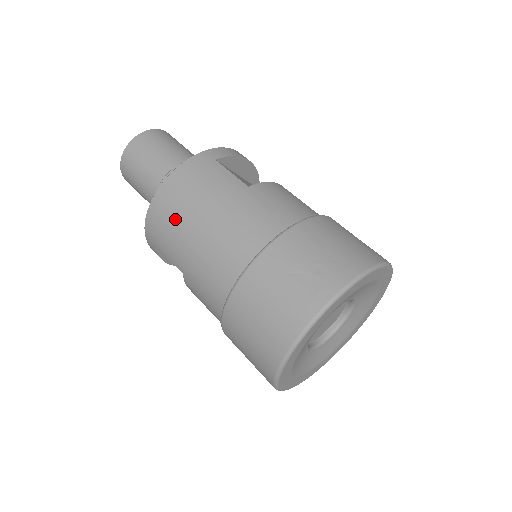
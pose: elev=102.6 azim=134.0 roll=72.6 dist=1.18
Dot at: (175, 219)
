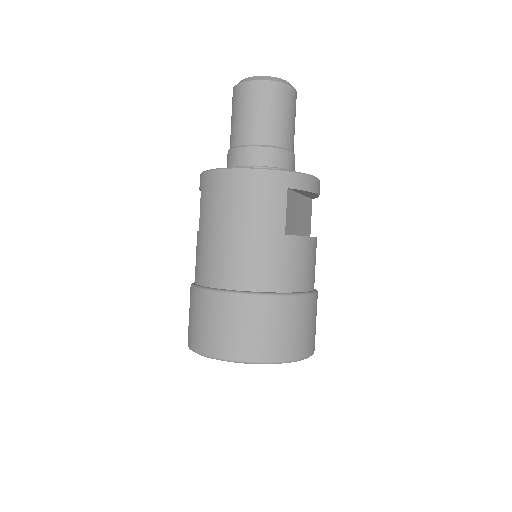
Dot at: (222, 204)
